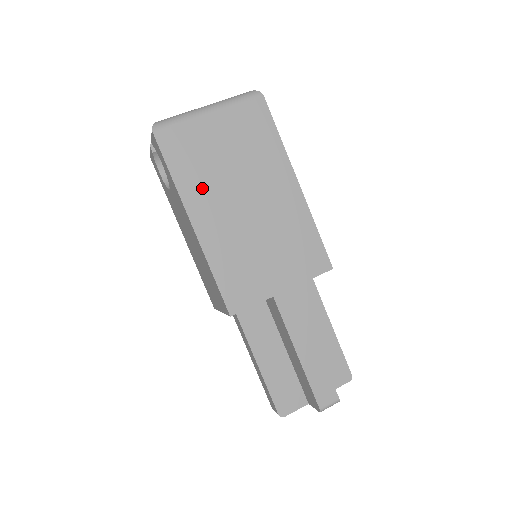
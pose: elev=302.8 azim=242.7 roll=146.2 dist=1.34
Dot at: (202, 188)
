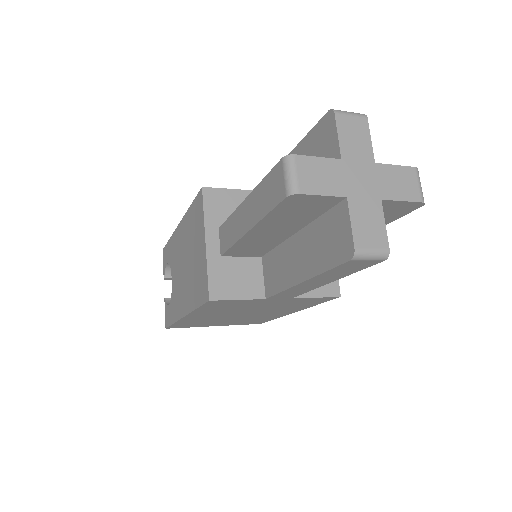
Dot at: occluded
